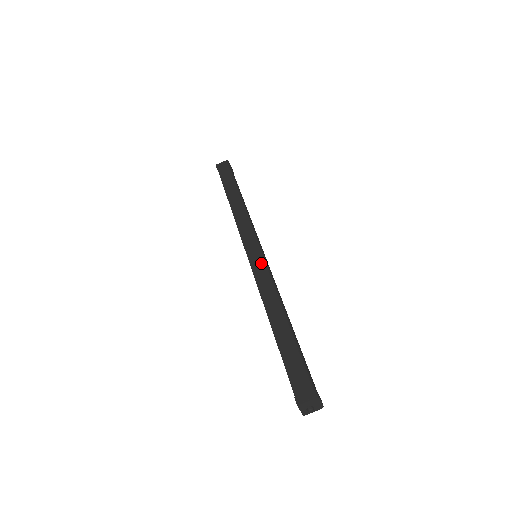
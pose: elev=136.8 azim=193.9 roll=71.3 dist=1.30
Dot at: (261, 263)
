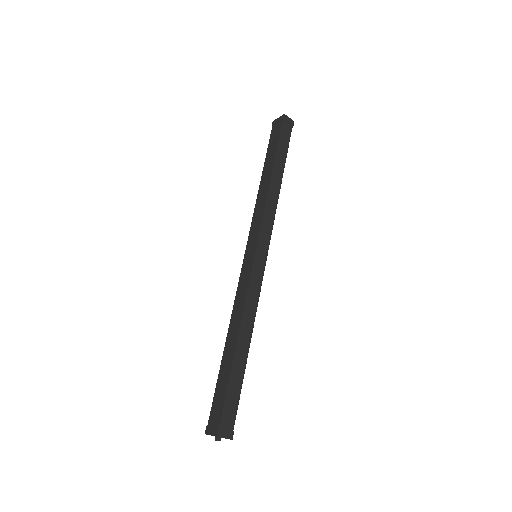
Dot at: (261, 275)
